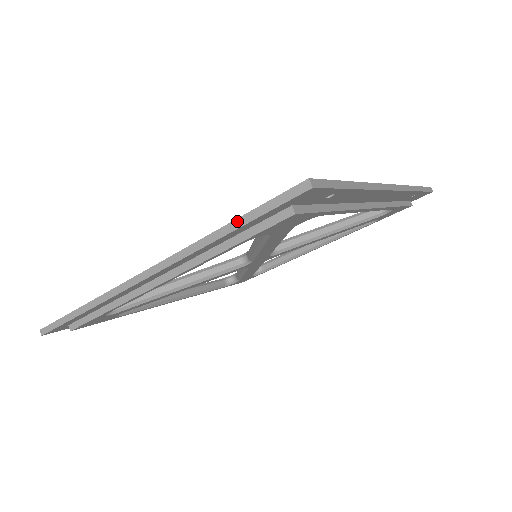
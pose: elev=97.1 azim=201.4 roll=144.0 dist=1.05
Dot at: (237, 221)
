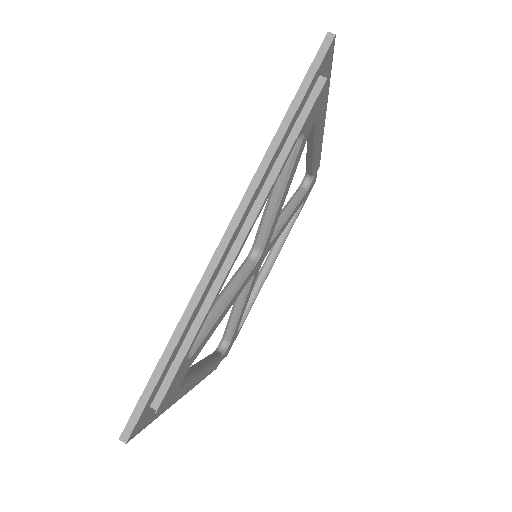
Dot at: (293, 103)
